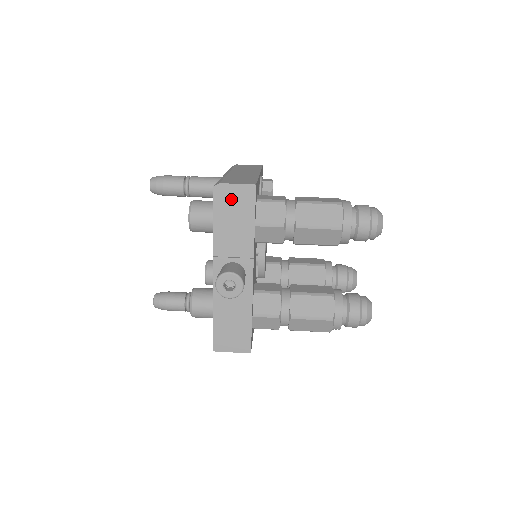
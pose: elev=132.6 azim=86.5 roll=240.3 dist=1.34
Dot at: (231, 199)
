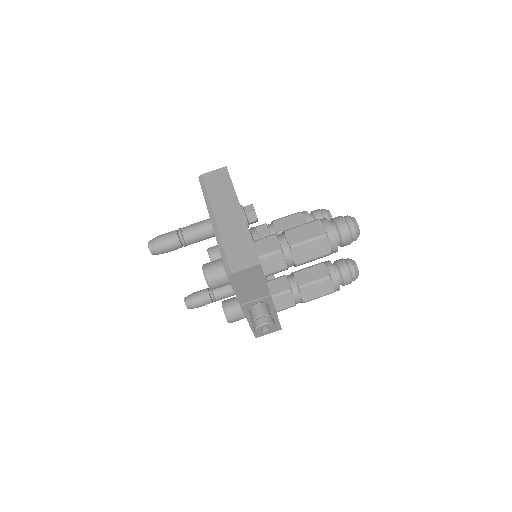
Dot at: (243, 277)
